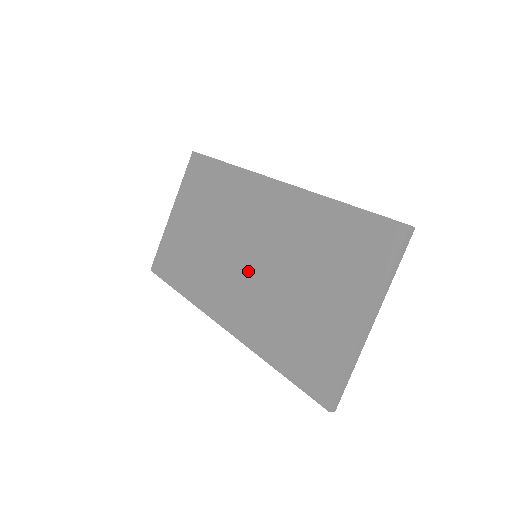
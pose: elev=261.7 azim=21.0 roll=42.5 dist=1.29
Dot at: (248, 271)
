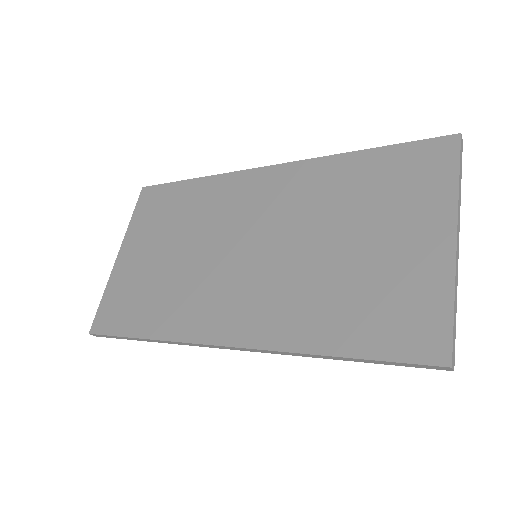
Dot at: (255, 264)
